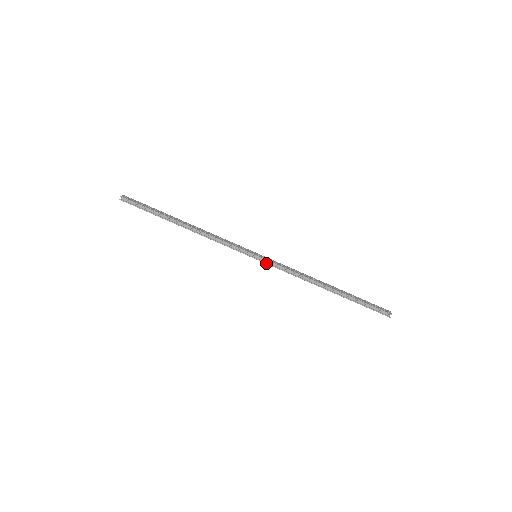
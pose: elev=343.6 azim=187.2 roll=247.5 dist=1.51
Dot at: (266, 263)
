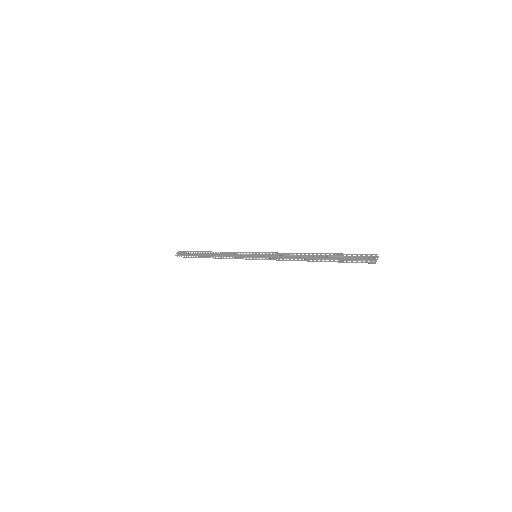
Dot at: occluded
